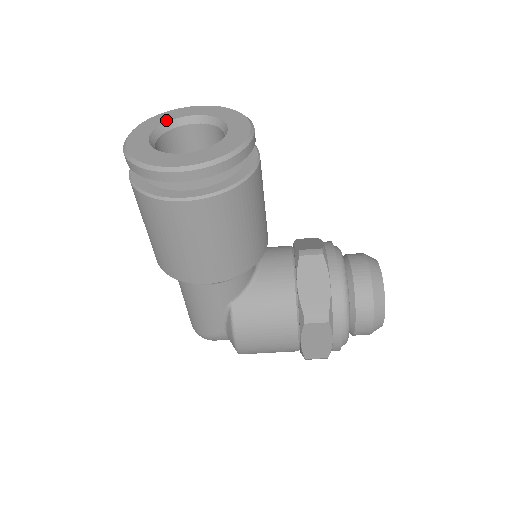
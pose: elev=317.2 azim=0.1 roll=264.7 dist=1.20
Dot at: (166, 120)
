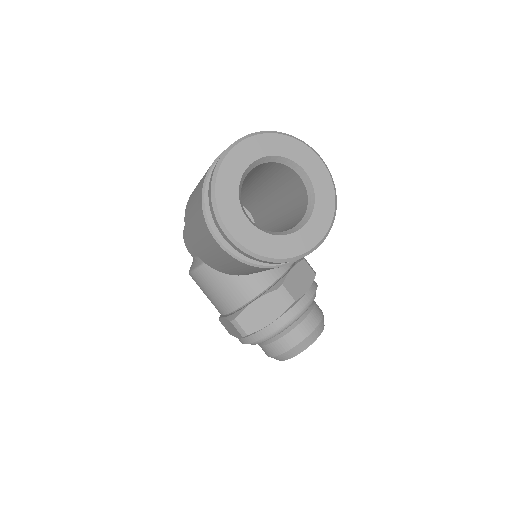
Dot at: (285, 154)
